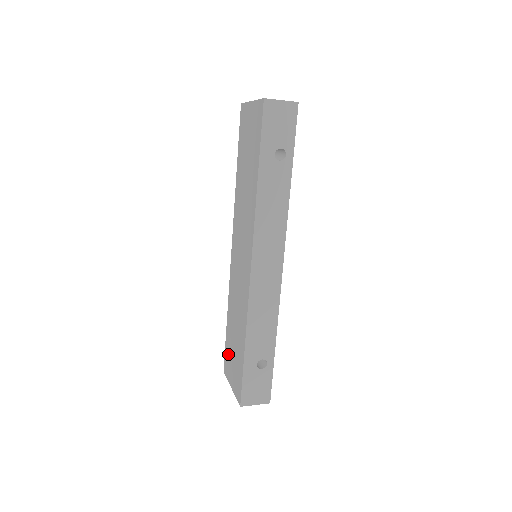
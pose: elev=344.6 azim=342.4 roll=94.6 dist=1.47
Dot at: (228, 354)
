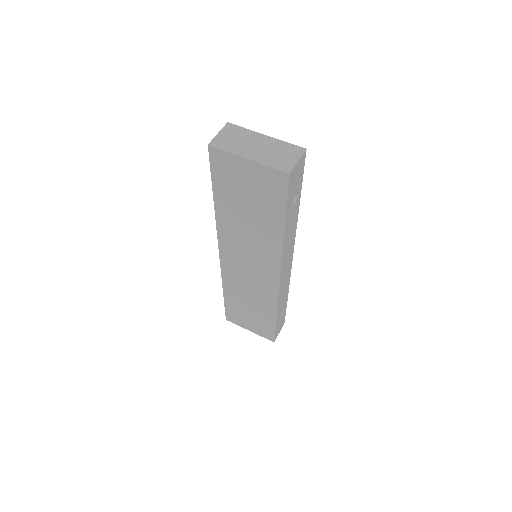
Dot at: (235, 314)
